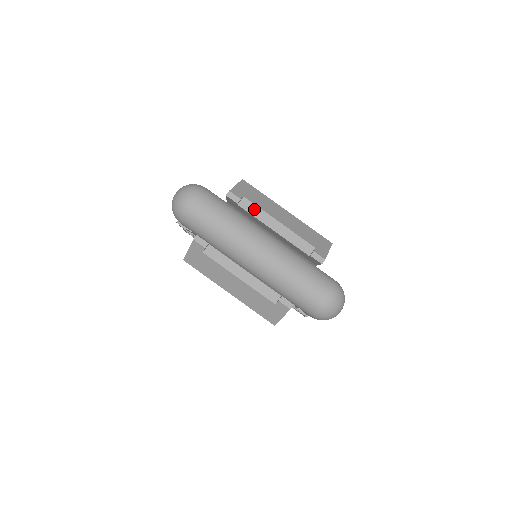
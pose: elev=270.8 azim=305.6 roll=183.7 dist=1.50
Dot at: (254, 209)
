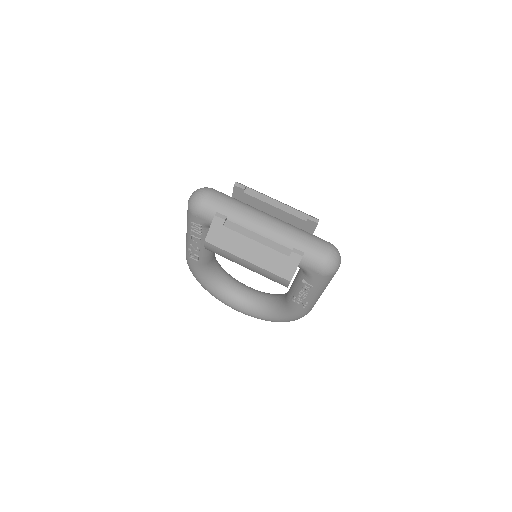
Dot at: (257, 194)
